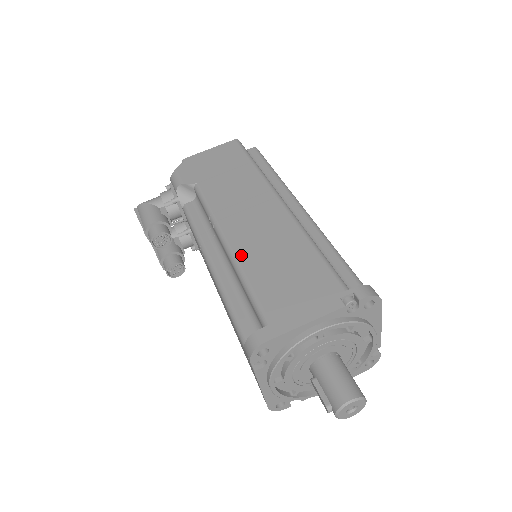
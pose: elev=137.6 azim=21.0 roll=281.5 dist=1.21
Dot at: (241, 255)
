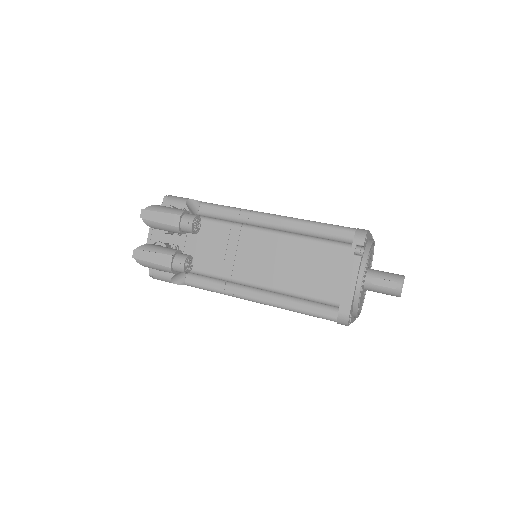
Dot at: occluded
